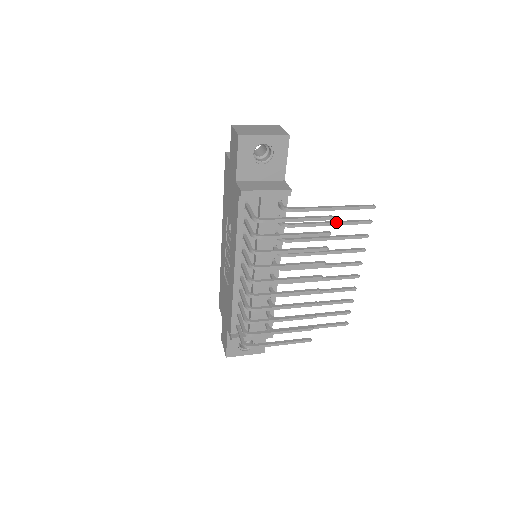
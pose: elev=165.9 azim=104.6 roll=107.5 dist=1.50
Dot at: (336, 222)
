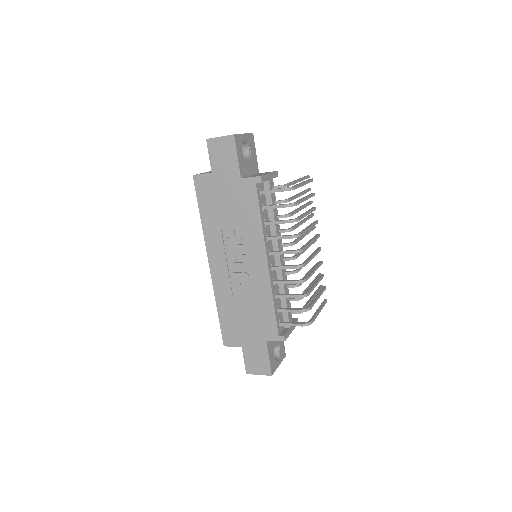
Dot at: (302, 192)
